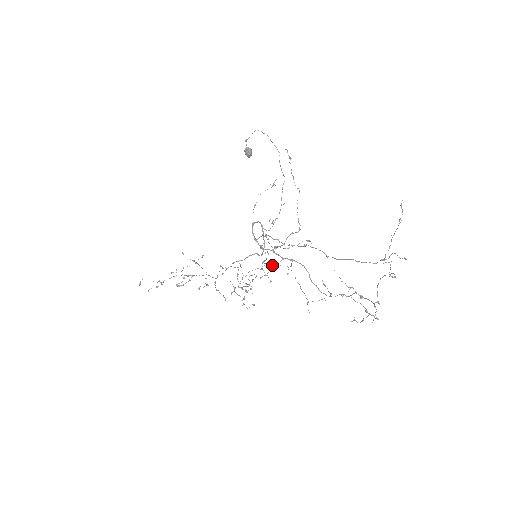
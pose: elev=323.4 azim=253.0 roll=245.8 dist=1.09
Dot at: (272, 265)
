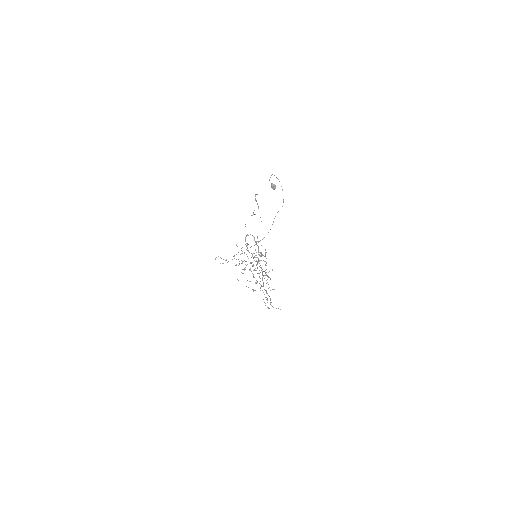
Dot at: occluded
